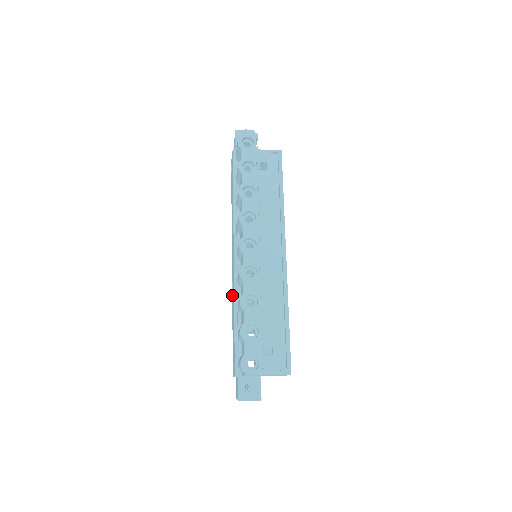
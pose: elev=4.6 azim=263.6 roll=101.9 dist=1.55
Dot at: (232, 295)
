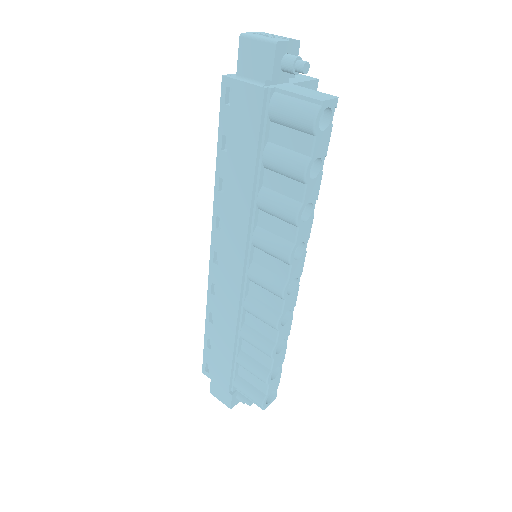
Dot at: (211, 300)
